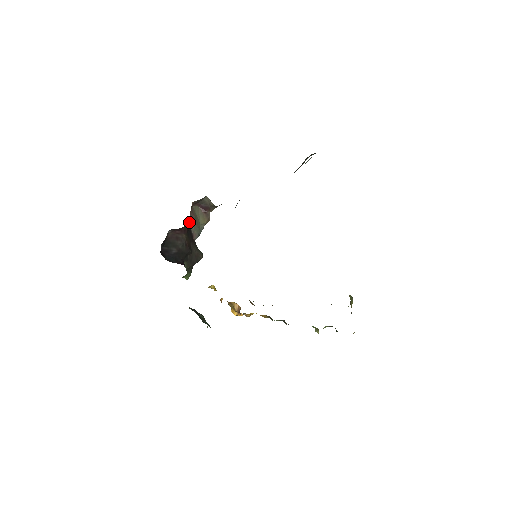
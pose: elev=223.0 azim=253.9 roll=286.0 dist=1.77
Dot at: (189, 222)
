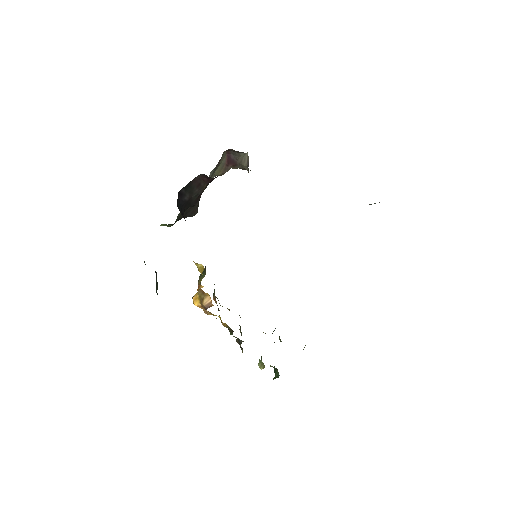
Dot at: occluded
